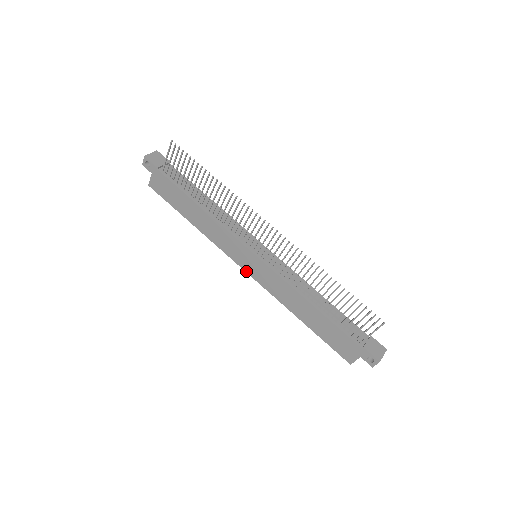
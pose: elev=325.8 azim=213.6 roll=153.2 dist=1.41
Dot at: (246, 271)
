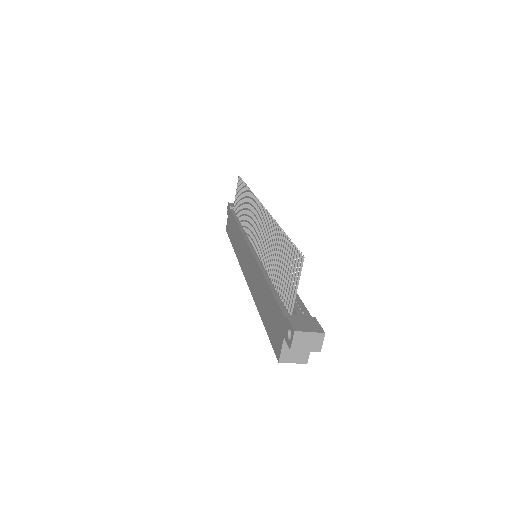
Dot at: (244, 274)
